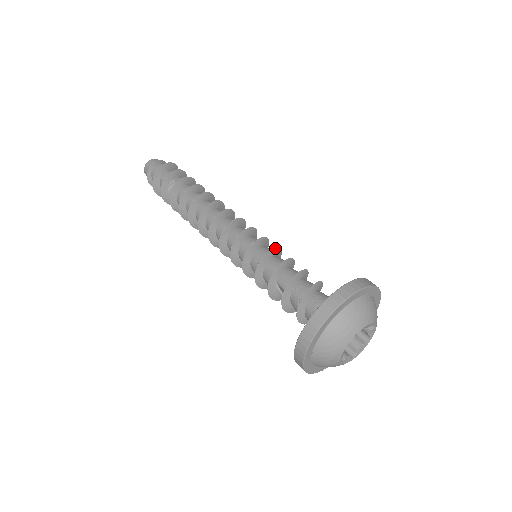
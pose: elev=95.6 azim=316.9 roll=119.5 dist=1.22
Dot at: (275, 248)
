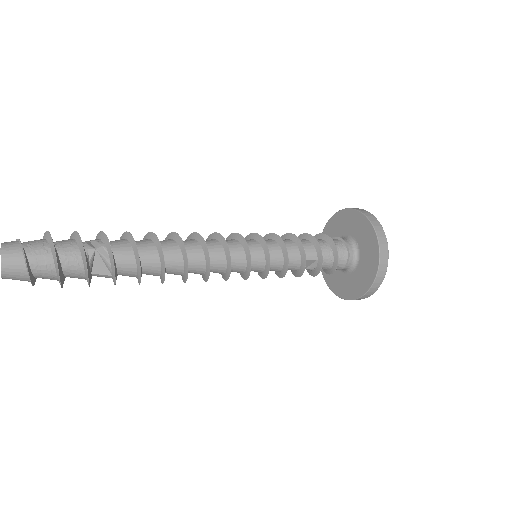
Dot at: (276, 235)
